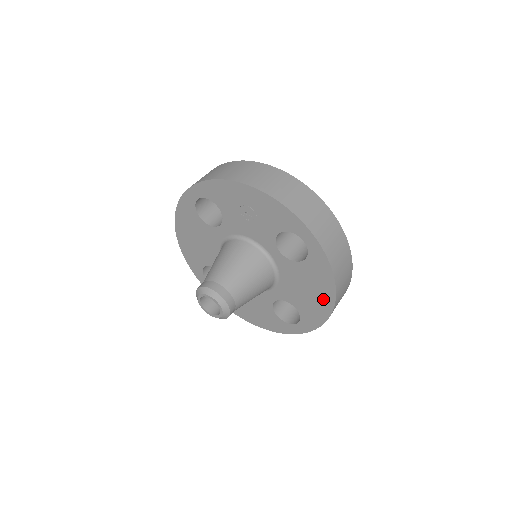
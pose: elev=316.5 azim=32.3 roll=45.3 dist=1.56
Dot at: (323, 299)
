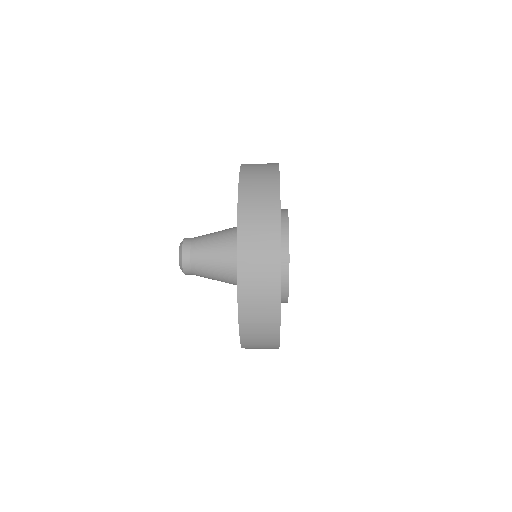
Dot at: occluded
